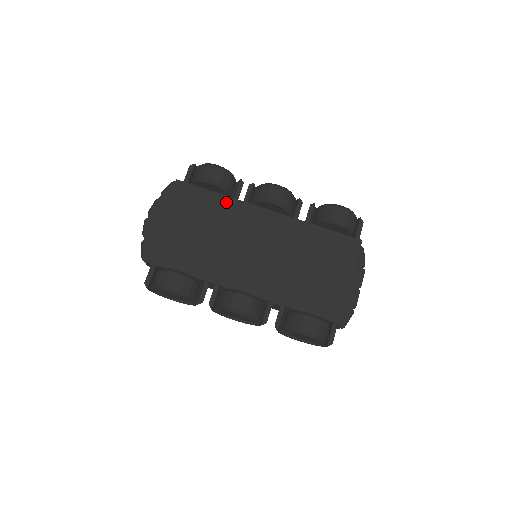
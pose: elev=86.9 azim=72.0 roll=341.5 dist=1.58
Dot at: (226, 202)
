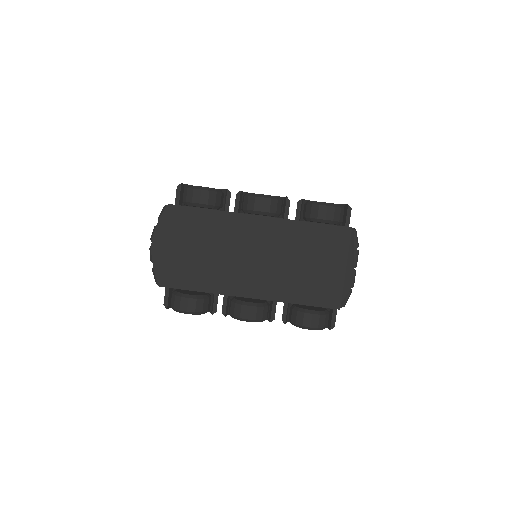
Dot at: (218, 217)
